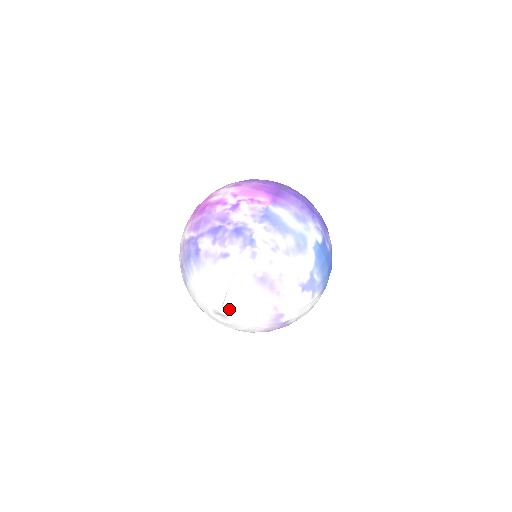
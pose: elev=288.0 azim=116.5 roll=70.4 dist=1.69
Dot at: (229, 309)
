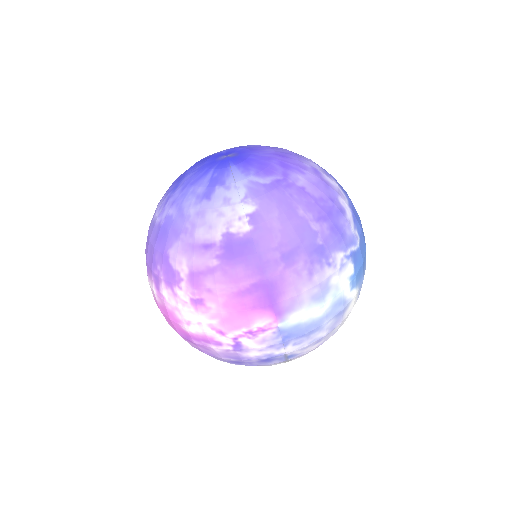
Dot at: occluded
